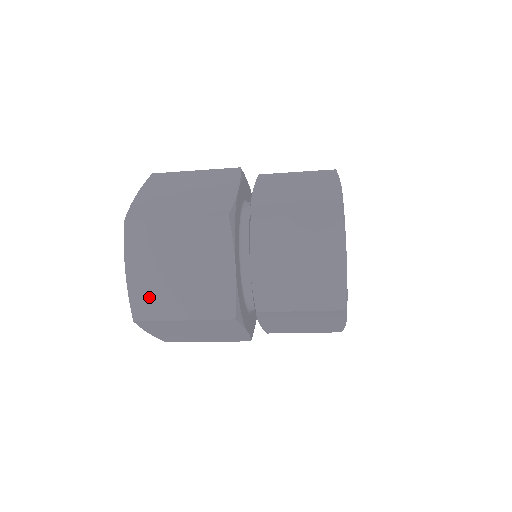
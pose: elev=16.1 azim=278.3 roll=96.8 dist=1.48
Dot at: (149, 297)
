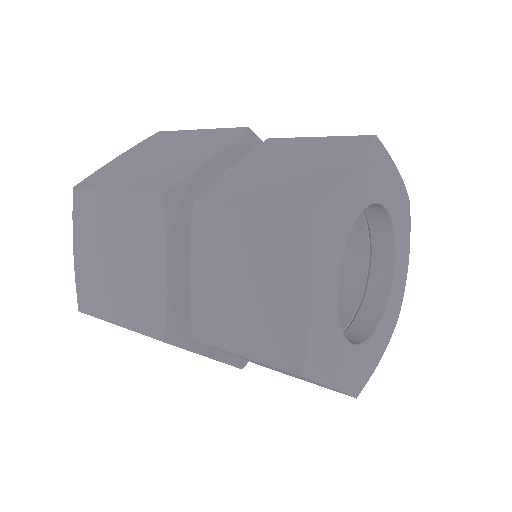
Dot at: occluded
